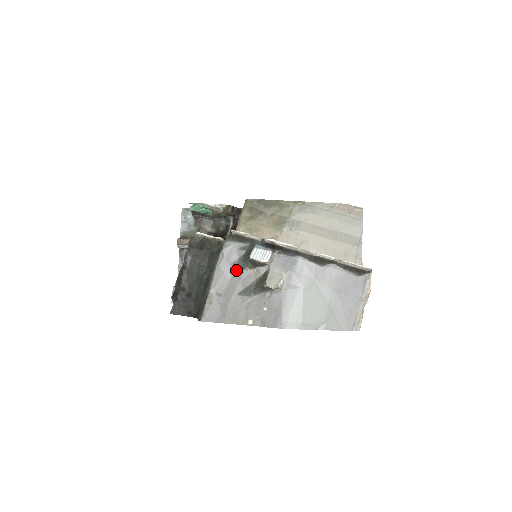
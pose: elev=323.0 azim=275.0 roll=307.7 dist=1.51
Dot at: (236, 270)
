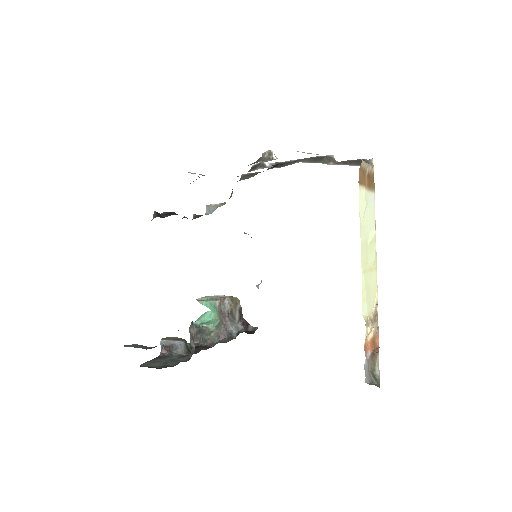
Dot at: occluded
